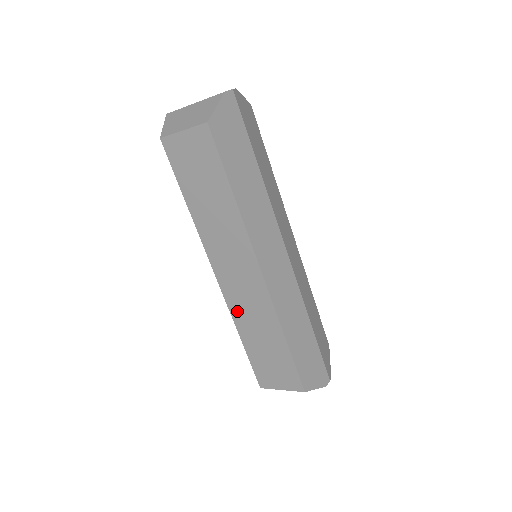
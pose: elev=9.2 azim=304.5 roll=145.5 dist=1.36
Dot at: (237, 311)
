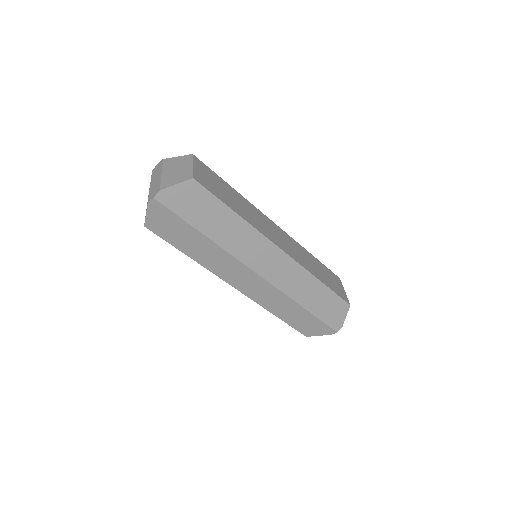
Dot at: occluded
